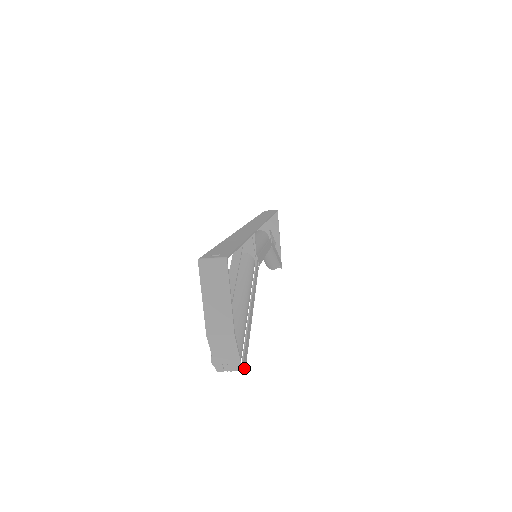
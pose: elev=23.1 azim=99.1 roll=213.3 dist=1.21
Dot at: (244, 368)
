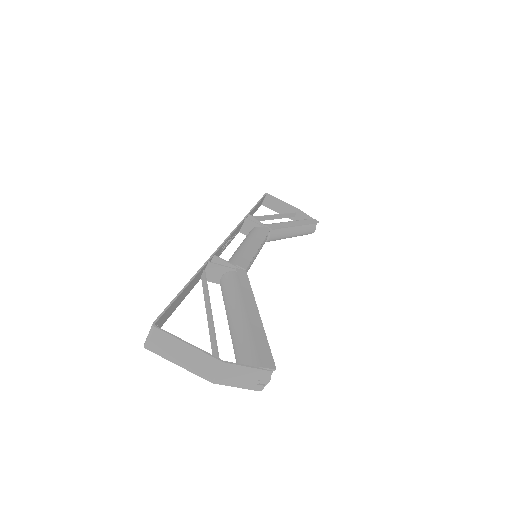
Dot at: (271, 369)
